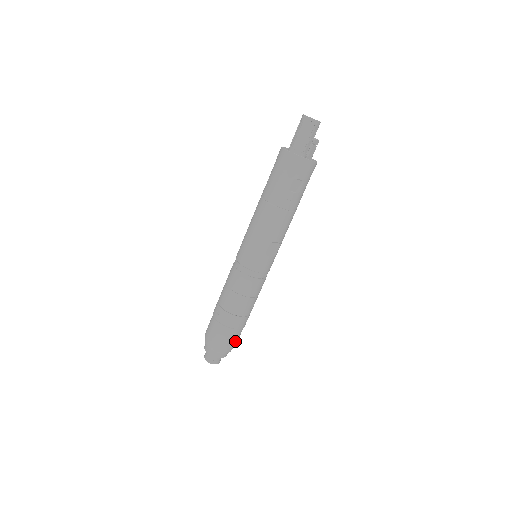
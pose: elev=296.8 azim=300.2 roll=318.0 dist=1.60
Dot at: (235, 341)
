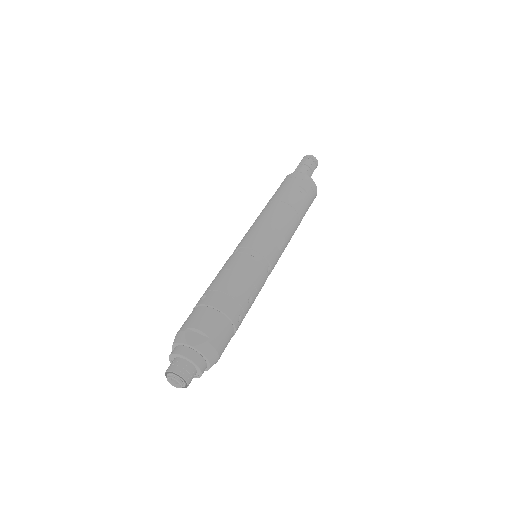
Dot at: (220, 340)
